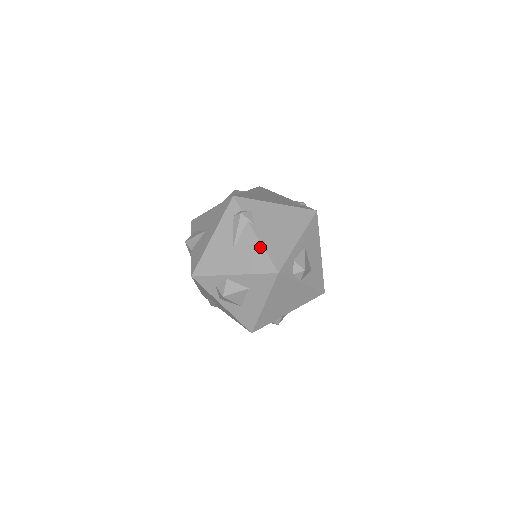
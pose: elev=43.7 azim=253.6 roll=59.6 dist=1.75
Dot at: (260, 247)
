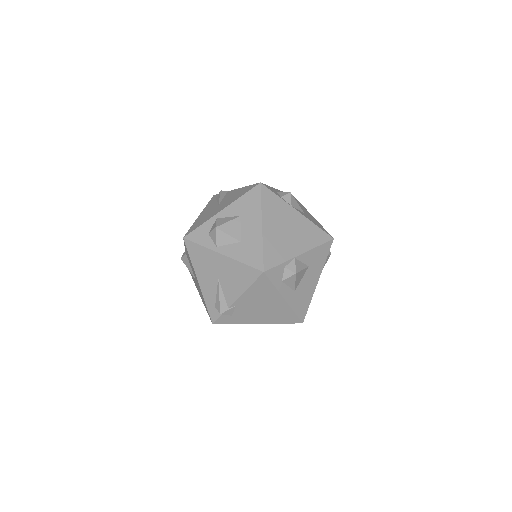
Dot at: (241, 189)
